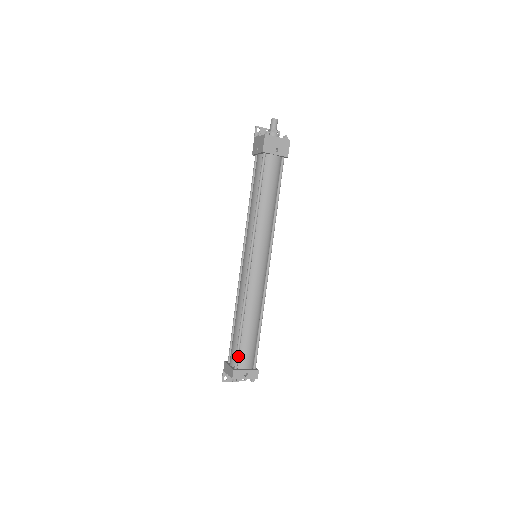
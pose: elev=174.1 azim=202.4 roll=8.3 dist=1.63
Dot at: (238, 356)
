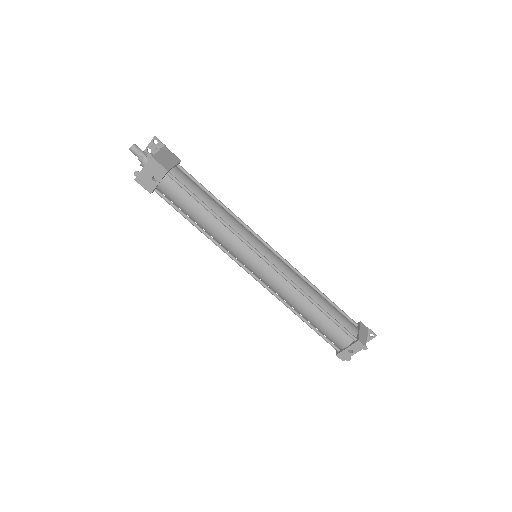
Dot at: (329, 342)
